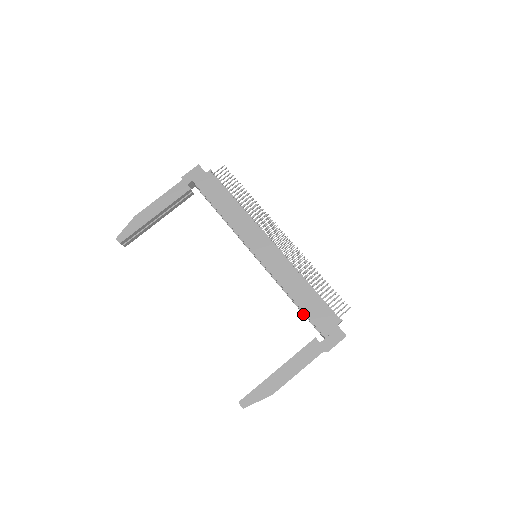
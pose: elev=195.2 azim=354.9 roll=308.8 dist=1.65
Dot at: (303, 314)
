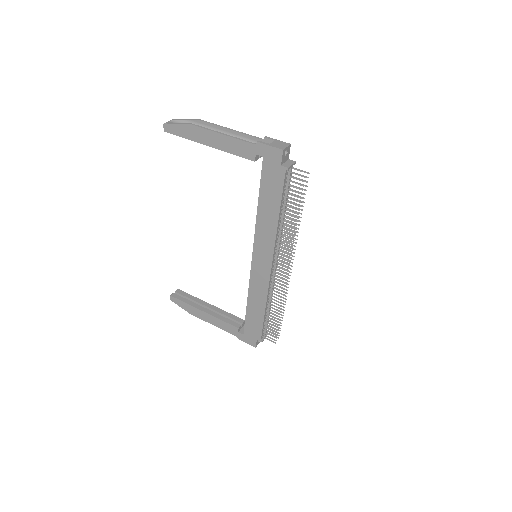
Dot at: occluded
